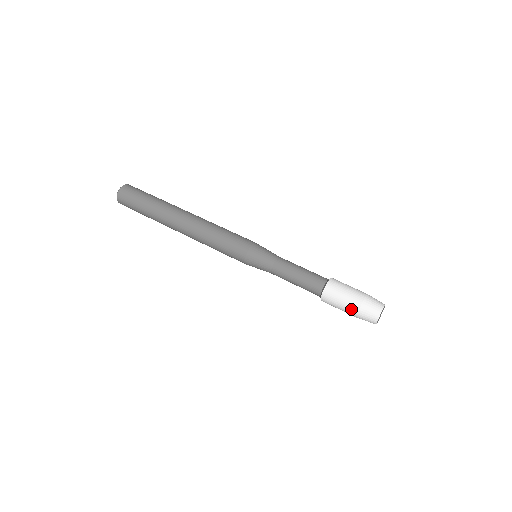
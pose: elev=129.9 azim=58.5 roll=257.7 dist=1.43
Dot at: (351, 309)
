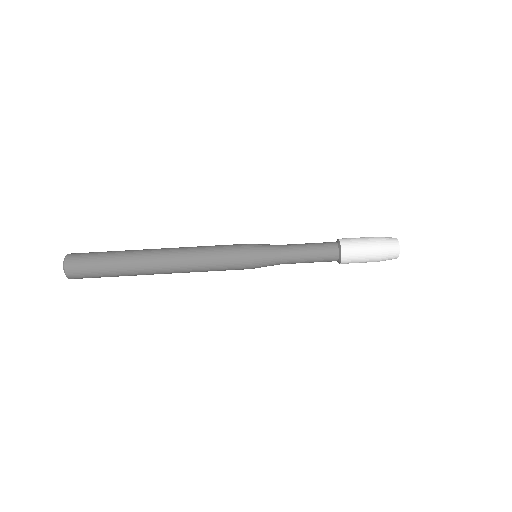
Dot at: occluded
